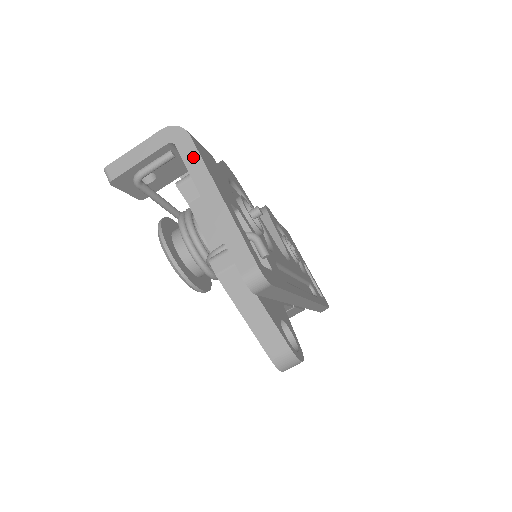
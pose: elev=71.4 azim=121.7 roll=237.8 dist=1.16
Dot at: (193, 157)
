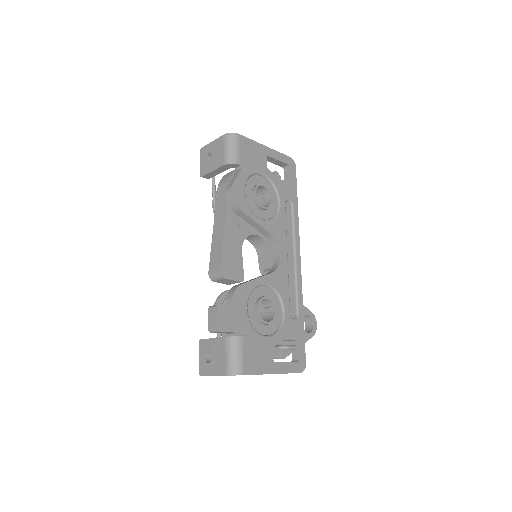
Dot at: occluded
